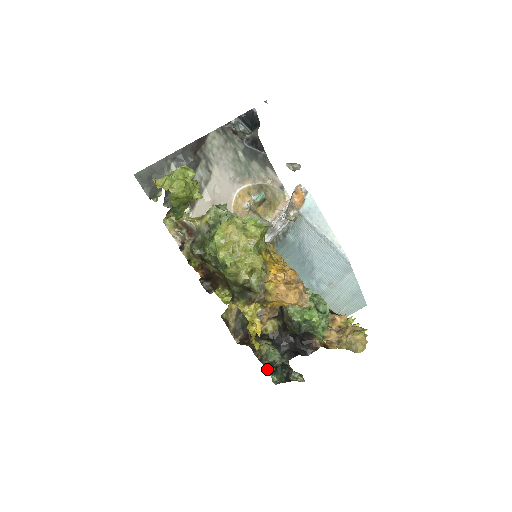
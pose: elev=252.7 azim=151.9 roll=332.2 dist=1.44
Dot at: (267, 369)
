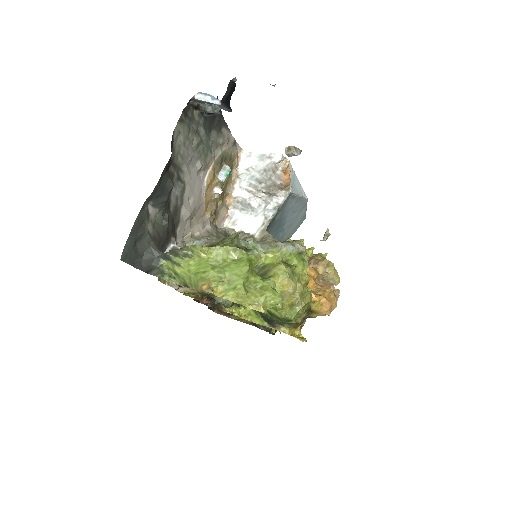
Dot at: occluded
